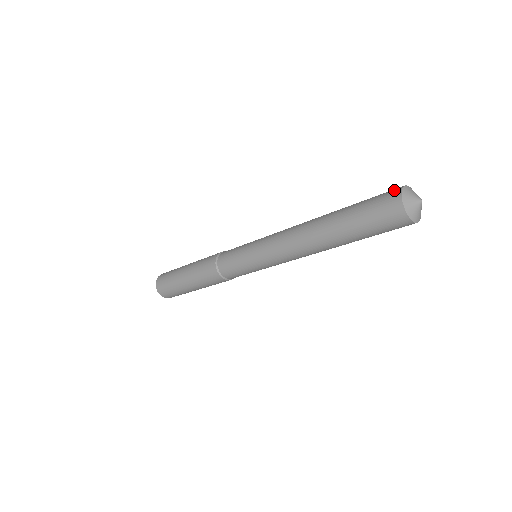
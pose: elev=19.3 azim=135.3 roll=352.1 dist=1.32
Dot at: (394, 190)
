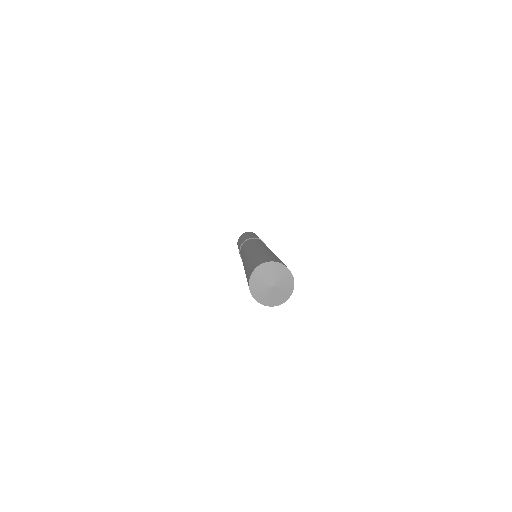
Dot at: (260, 262)
